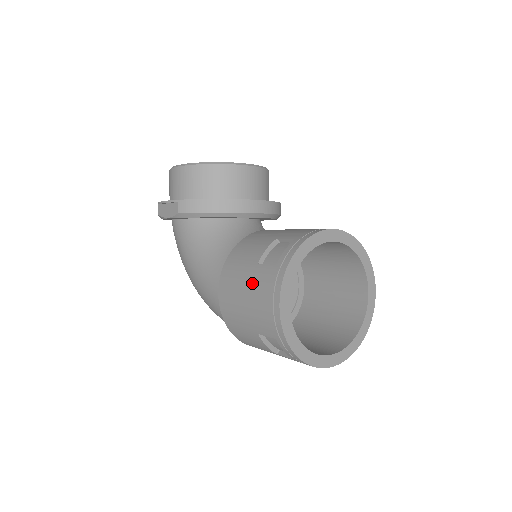
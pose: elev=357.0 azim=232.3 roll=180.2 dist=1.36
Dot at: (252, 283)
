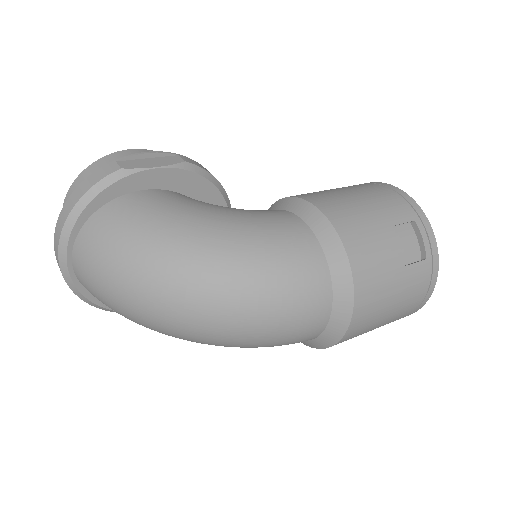
Dot at: (355, 189)
